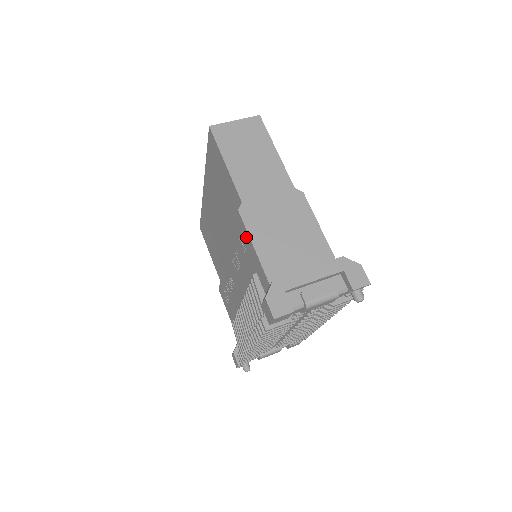
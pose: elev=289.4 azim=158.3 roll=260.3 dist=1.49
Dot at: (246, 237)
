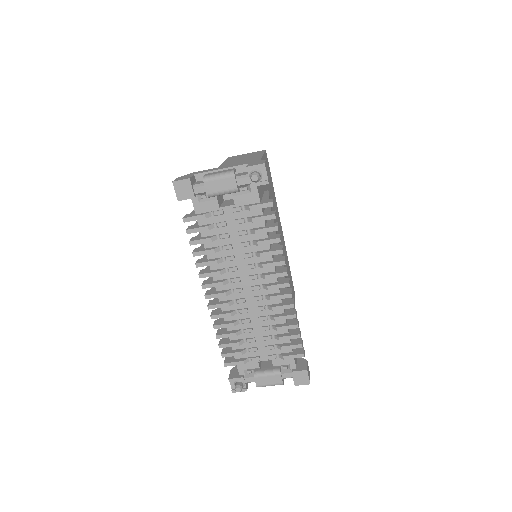
Dot at: occluded
